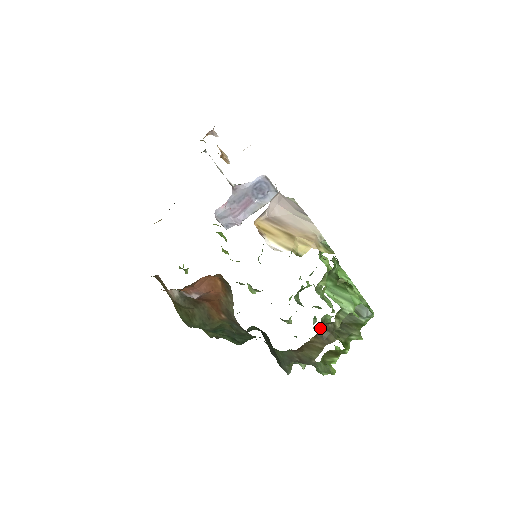
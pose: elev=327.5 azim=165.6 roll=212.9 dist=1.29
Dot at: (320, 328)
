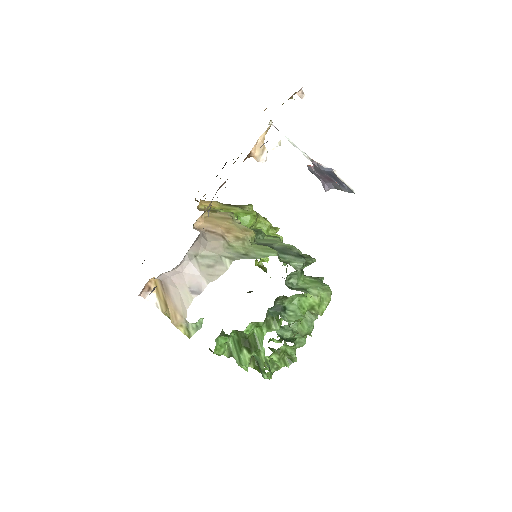
Dot at: occluded
